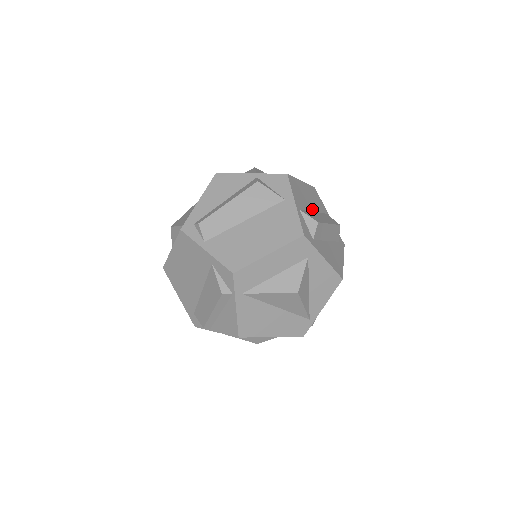
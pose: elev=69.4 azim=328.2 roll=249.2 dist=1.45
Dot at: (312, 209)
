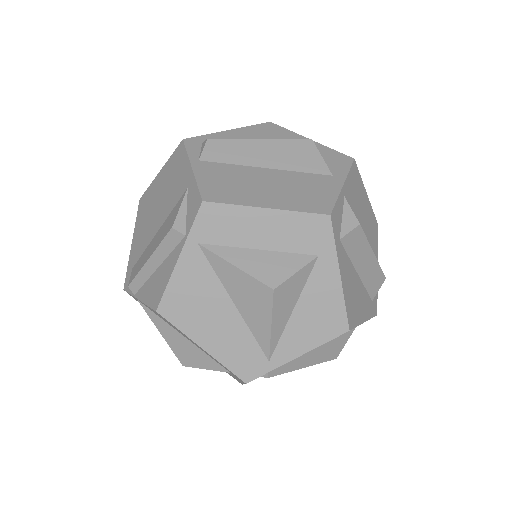
Dot at: (361, 226)
